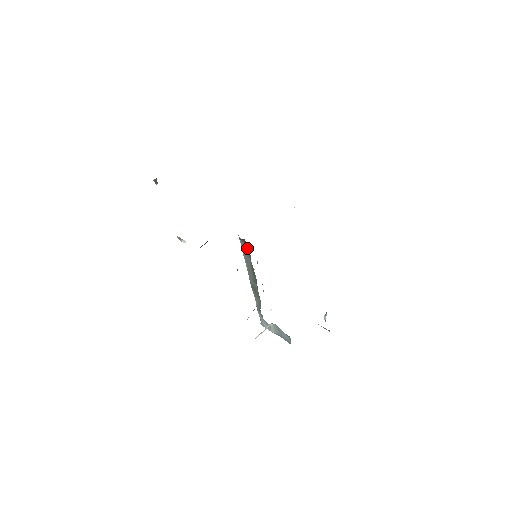
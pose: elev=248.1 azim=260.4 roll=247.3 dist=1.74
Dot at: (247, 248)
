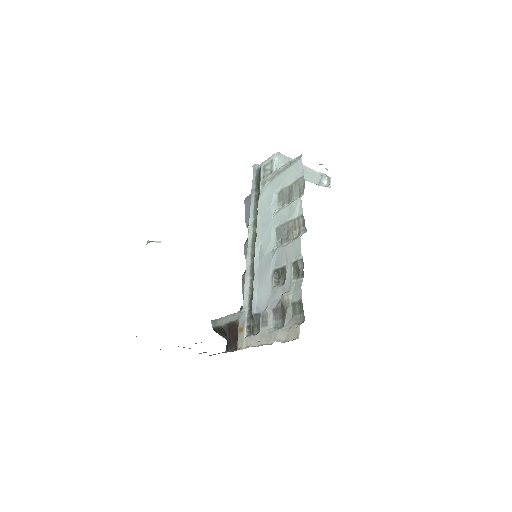
Dot at: occluded
